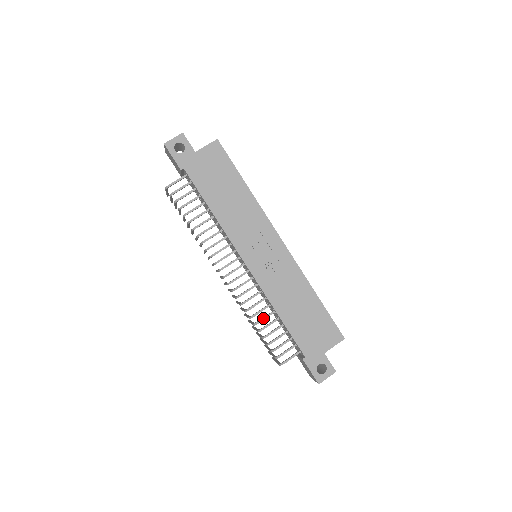
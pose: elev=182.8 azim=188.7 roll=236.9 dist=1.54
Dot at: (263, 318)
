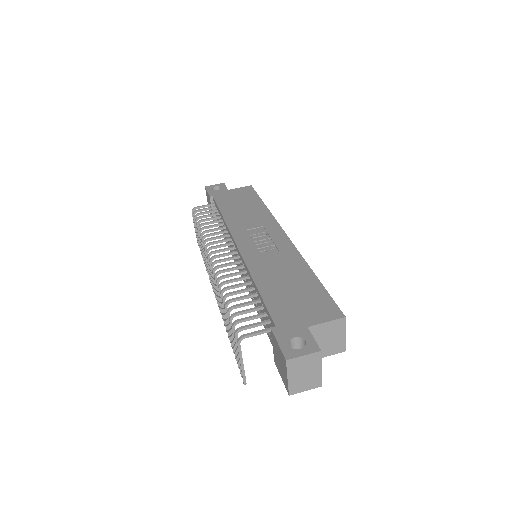
Dot at: (236, 291)
